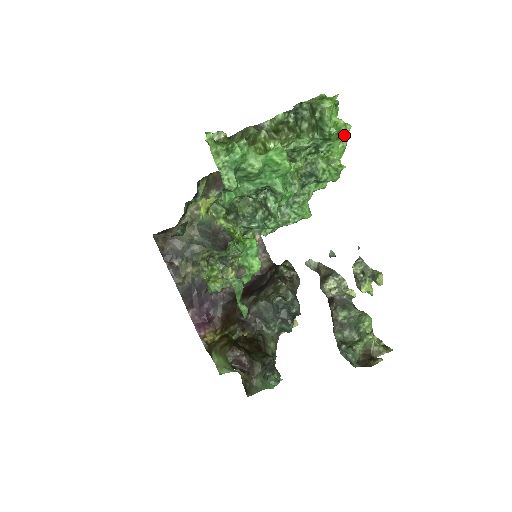
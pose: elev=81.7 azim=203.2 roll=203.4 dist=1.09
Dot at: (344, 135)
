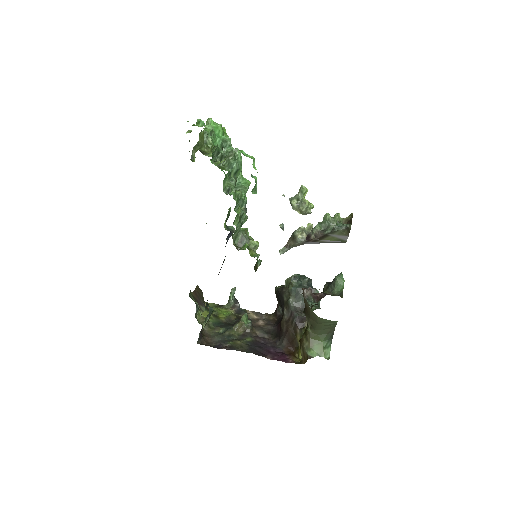
Dot at: (225, 131)
